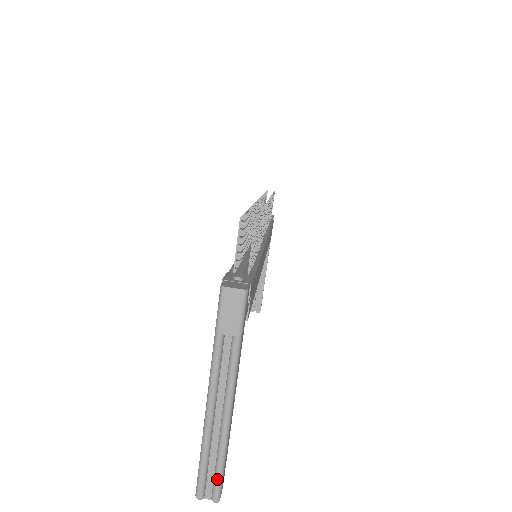
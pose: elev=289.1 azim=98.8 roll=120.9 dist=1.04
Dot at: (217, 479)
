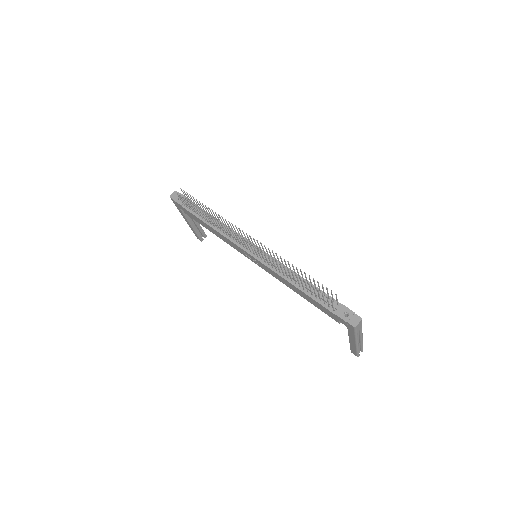
Dot at: occluded
